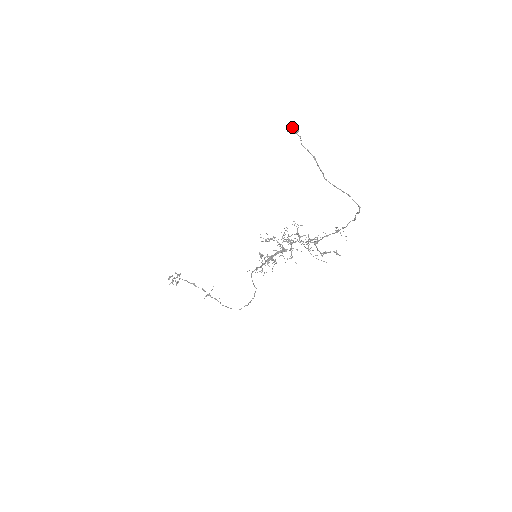
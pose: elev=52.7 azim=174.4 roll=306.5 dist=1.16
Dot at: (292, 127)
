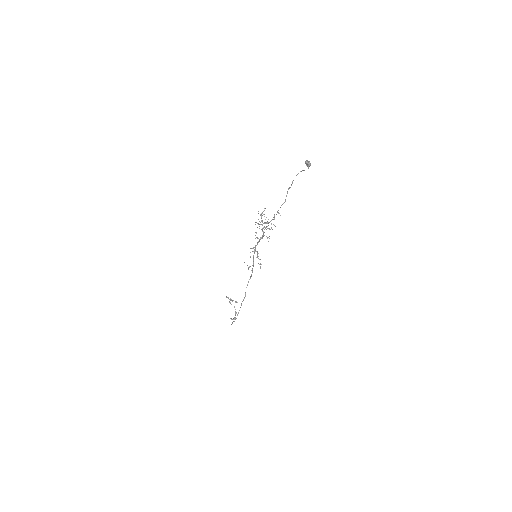
Dot at: (307, 160)
